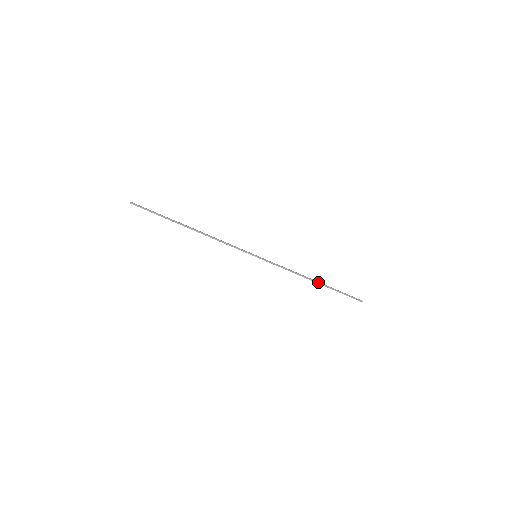
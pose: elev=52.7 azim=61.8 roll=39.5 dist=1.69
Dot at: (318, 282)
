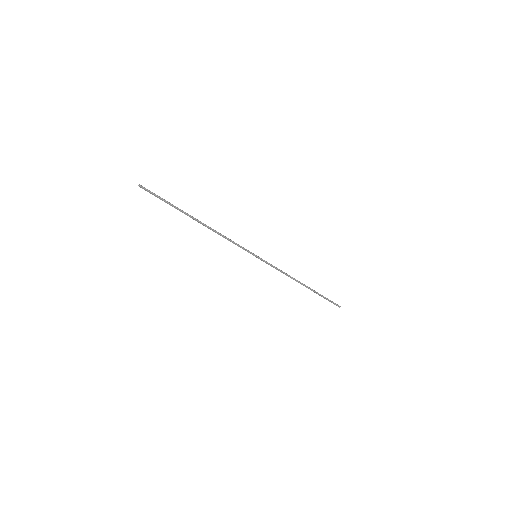
Dot at: (307, 286)
